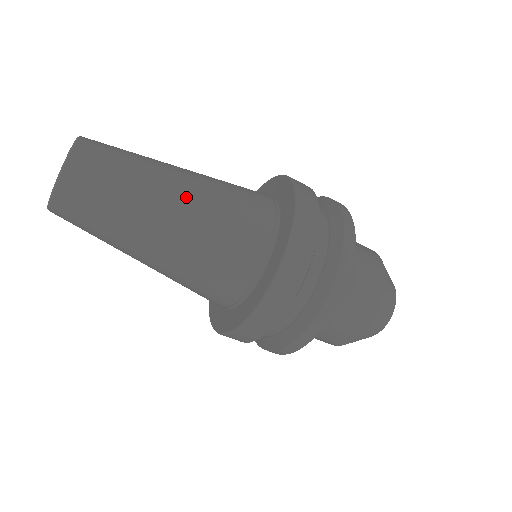
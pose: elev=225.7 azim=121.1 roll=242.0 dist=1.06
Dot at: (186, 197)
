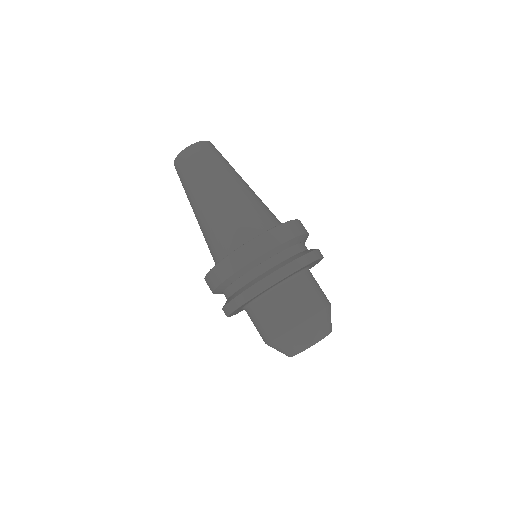
Dot at: (247, 186)
